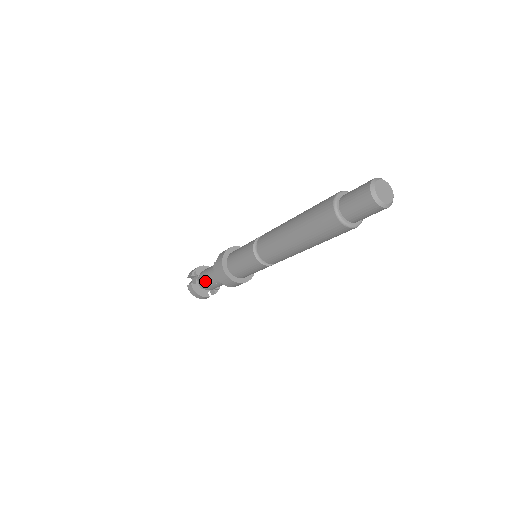
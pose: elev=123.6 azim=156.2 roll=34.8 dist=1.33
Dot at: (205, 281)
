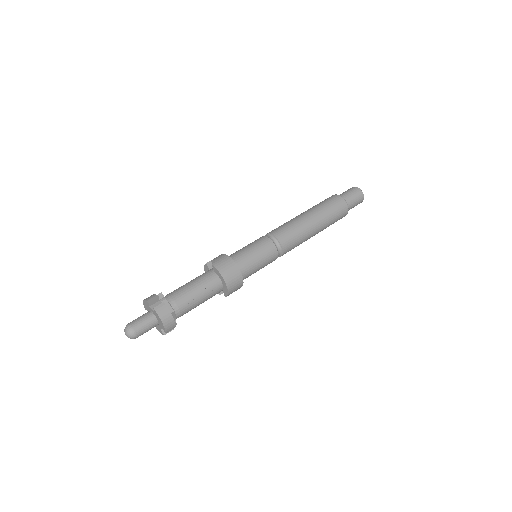
Dot at: (186, 296)
